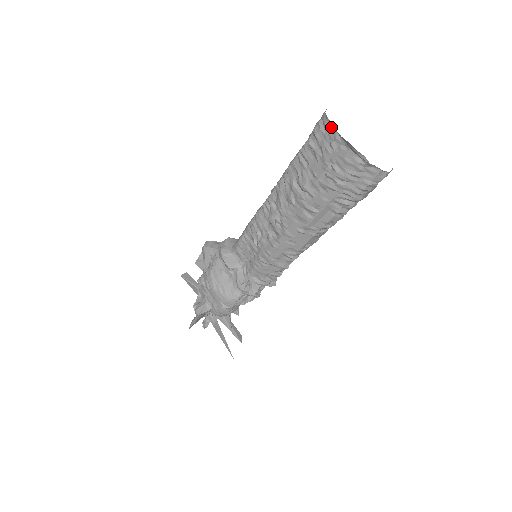
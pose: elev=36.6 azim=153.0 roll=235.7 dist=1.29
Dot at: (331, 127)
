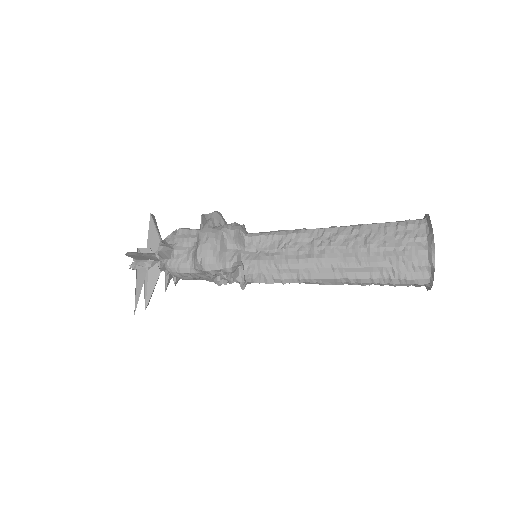
Dot at: (424, 229)
